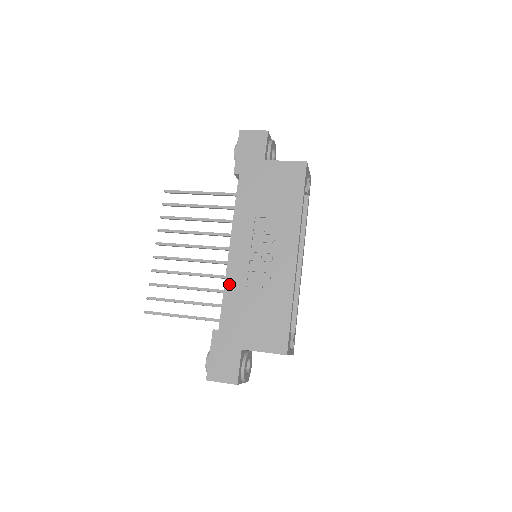
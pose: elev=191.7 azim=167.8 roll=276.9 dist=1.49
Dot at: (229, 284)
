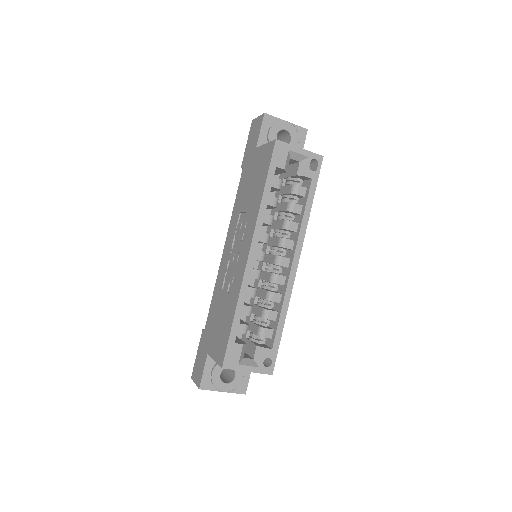
Dot at: (216, 285)
